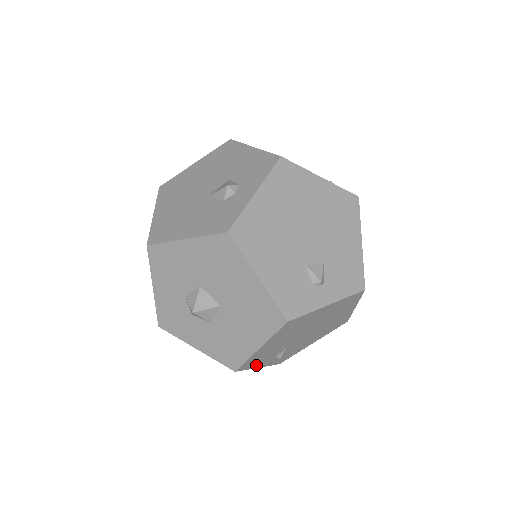
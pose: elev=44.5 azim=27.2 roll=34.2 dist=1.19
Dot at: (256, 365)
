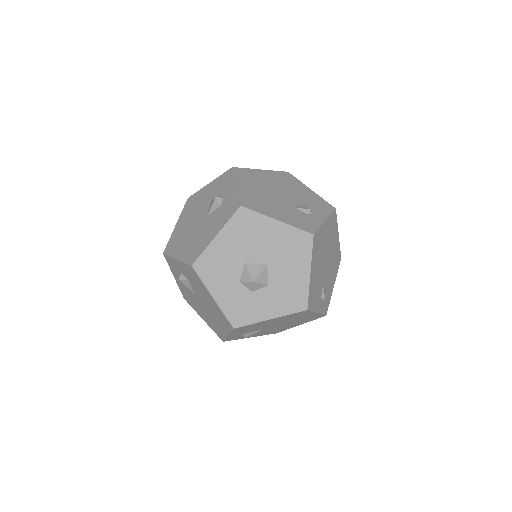
Dot at: (315, 307)
